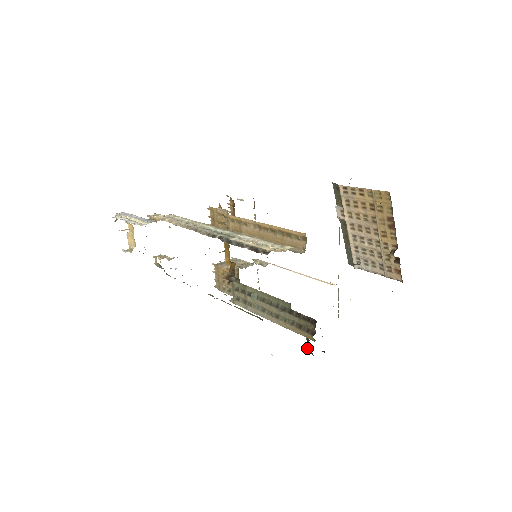
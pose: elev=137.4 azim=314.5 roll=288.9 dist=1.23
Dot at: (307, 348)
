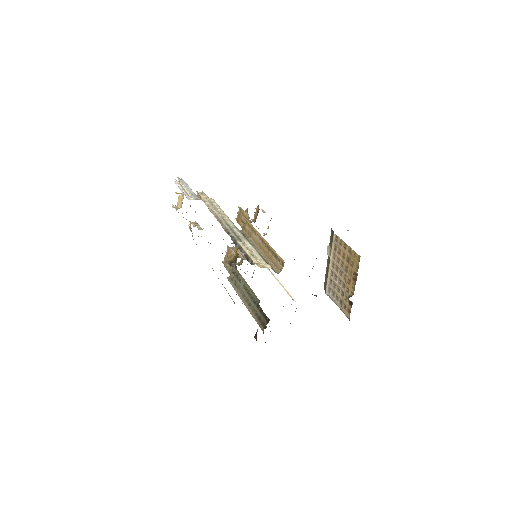
Dot at: (255, 335)
